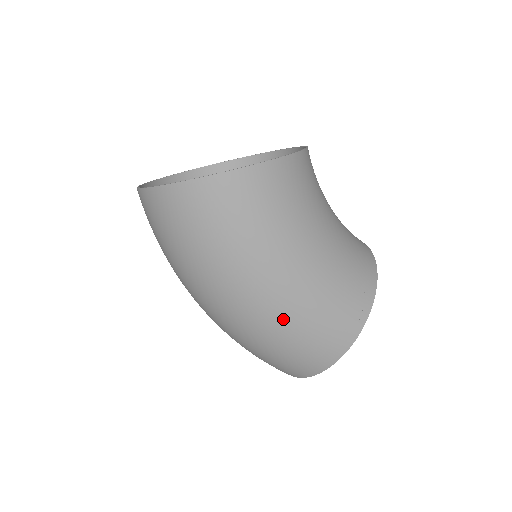
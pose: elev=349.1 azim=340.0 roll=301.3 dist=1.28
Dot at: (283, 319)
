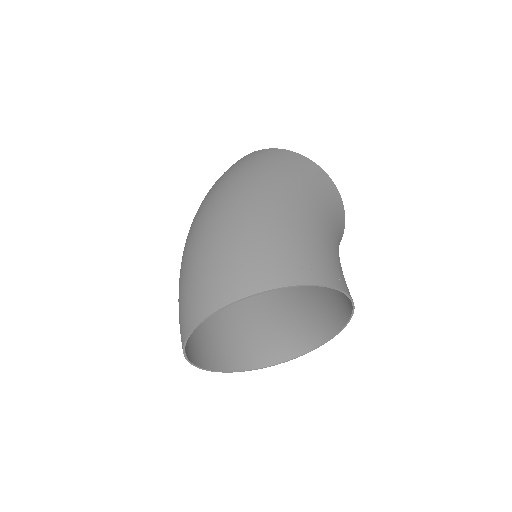
Dot at: (270, 220)
